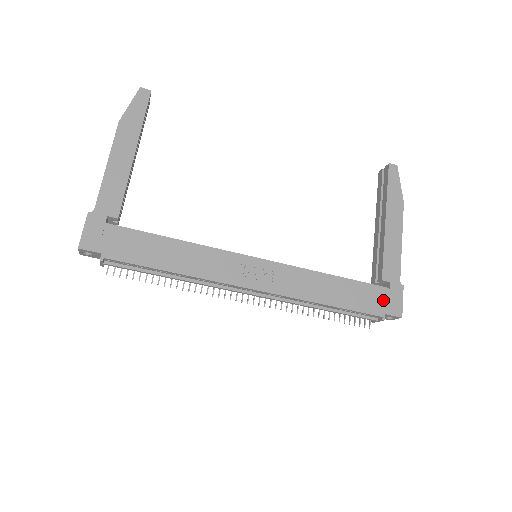
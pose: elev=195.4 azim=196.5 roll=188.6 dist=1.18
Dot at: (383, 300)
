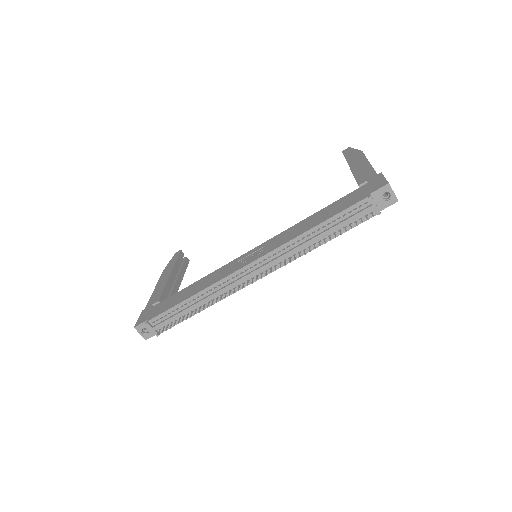
Dot at: (364, 191)
